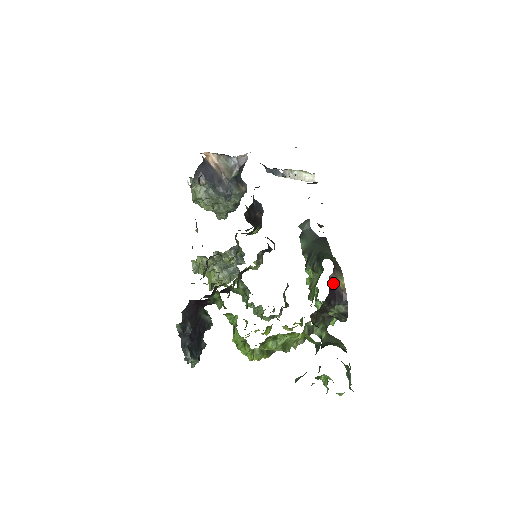
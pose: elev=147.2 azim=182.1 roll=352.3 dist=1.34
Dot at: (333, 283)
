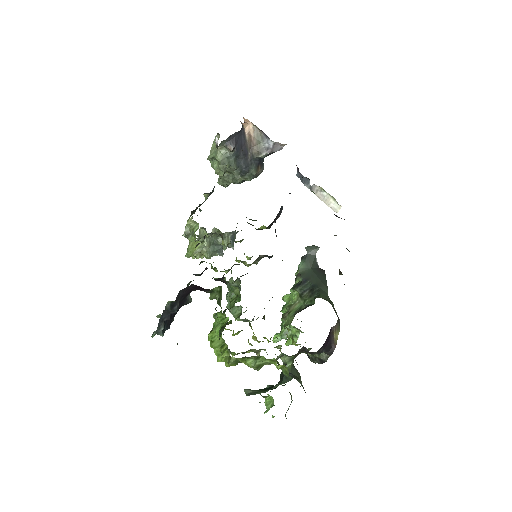
Dot at: (331, 333)
